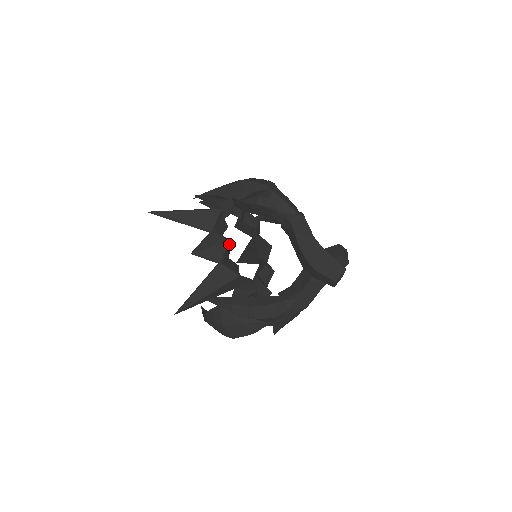
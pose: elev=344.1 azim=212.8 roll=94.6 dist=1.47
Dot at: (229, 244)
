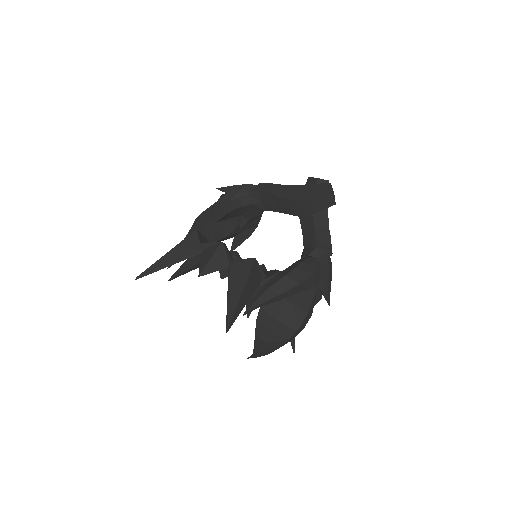
Dot at: (225, 245)
